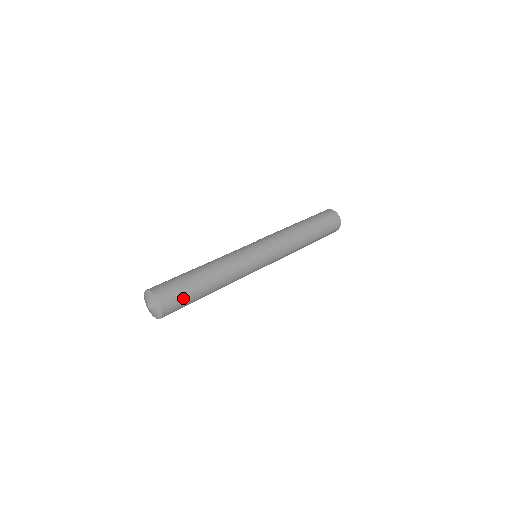
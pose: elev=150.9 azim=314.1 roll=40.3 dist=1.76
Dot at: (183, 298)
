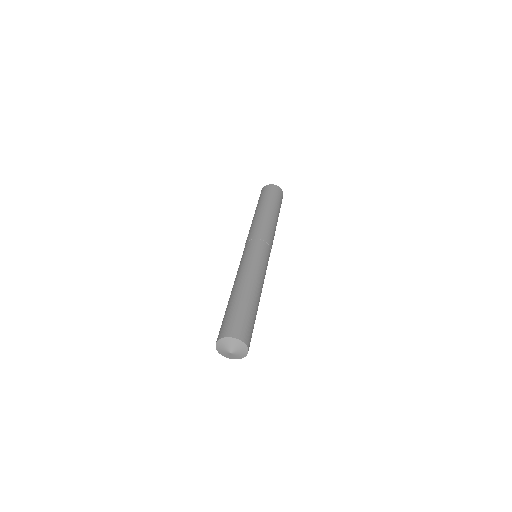
Dot at: occluded
